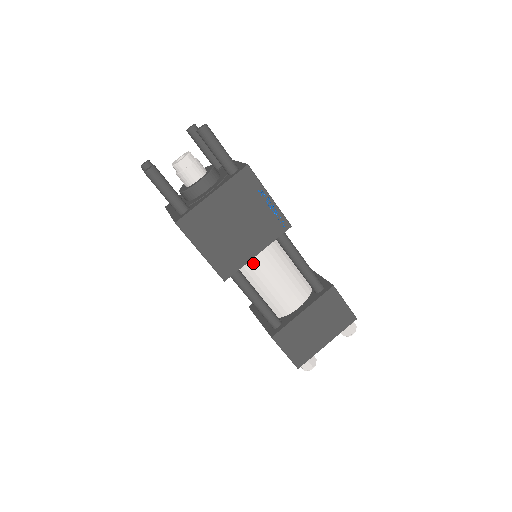
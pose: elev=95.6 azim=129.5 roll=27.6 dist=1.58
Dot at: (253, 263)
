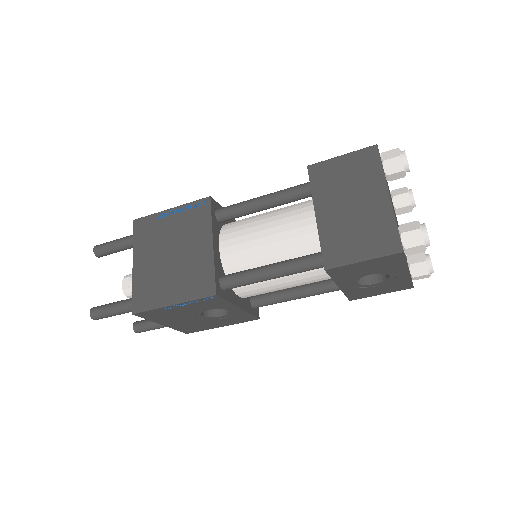
Dot at: (231, 256)
